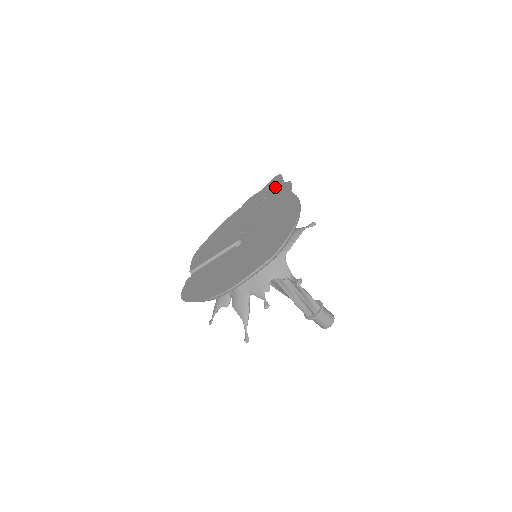
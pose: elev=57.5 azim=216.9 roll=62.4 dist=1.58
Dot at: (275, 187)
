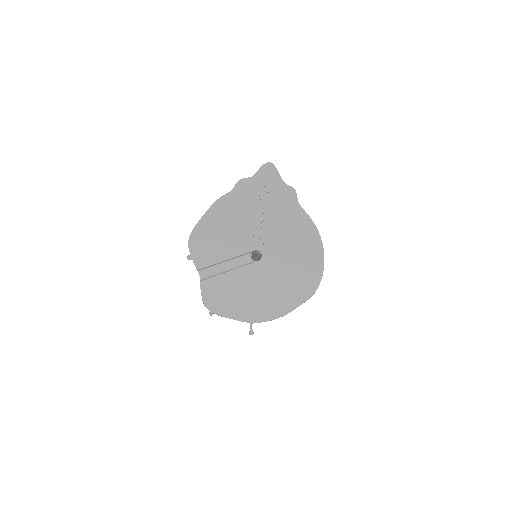
Dot at: (275, 185)
